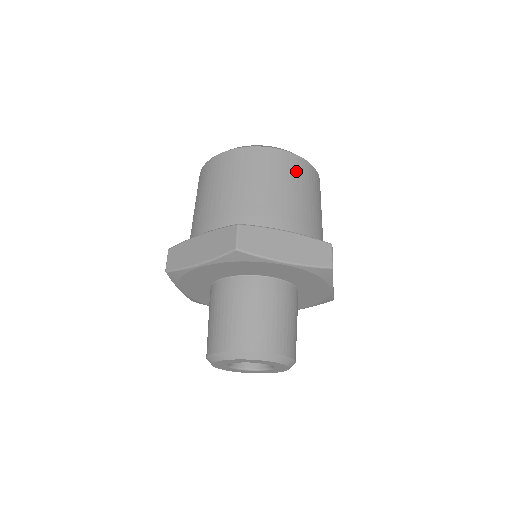
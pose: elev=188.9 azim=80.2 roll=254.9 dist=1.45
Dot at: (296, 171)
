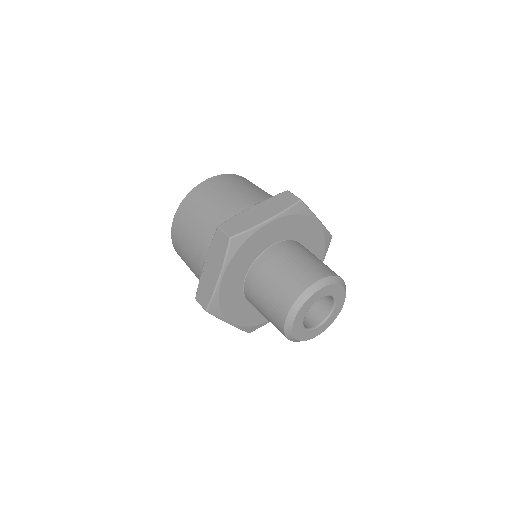
Dot at: occluded
